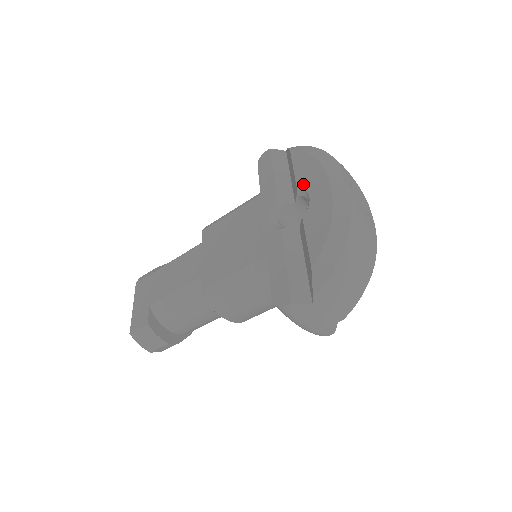
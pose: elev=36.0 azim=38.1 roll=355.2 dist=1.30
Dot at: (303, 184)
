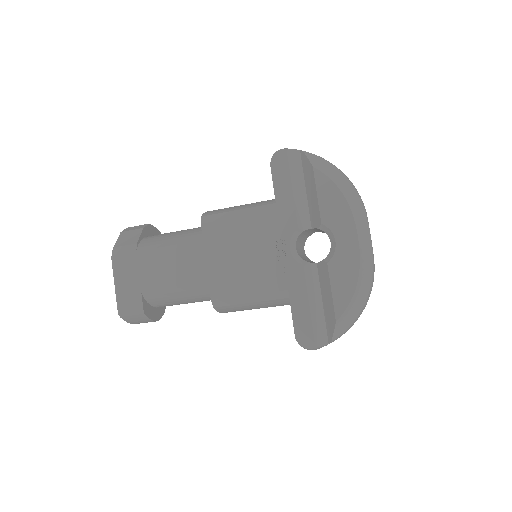
Dot at: (329, 223)
